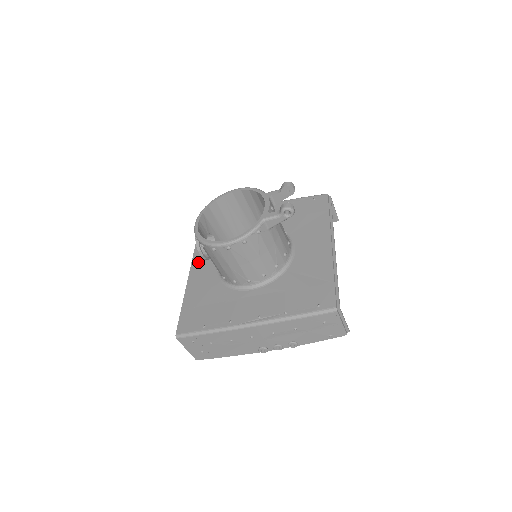
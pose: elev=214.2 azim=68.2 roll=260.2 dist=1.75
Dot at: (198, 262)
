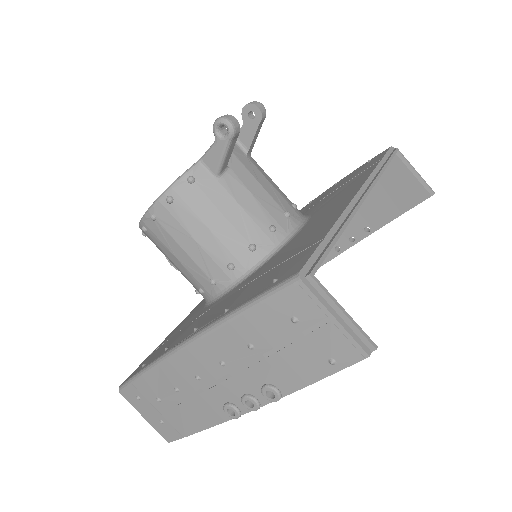
Dot at: occluded
